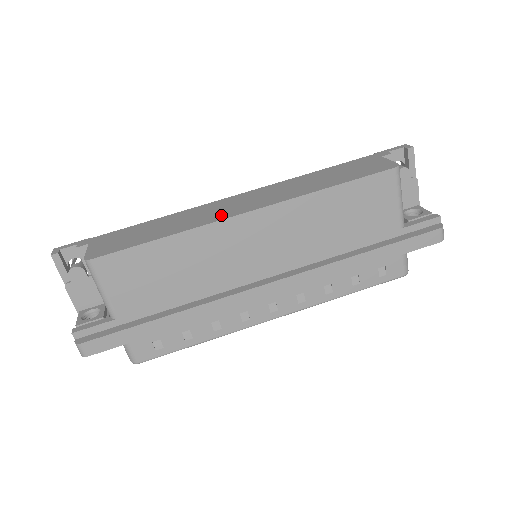
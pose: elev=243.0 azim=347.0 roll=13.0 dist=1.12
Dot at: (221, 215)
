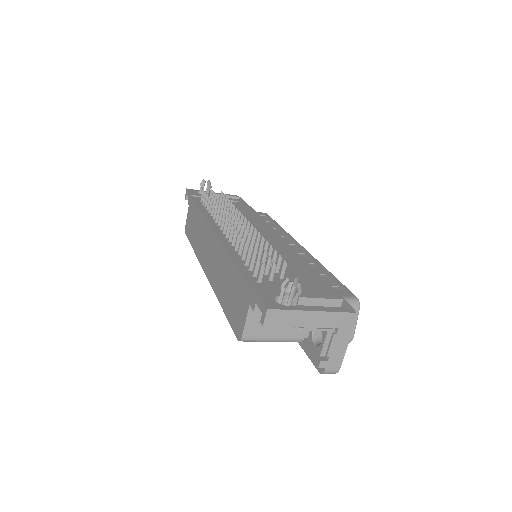
Dot at: (202, 258)
